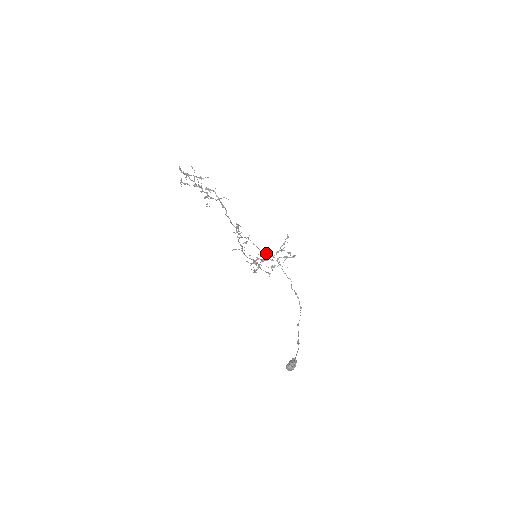
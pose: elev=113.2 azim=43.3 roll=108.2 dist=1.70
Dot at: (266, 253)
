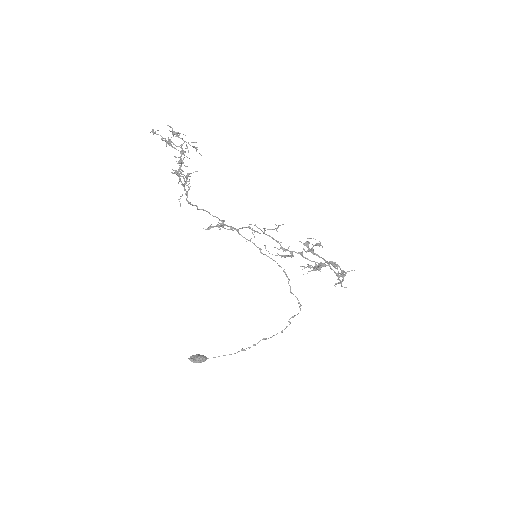
Dot at: (275, 261)
